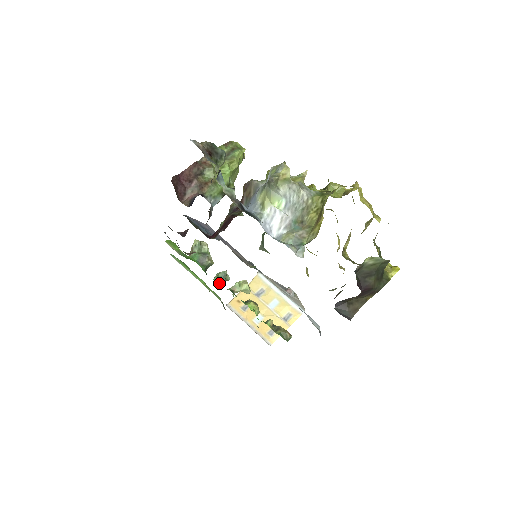
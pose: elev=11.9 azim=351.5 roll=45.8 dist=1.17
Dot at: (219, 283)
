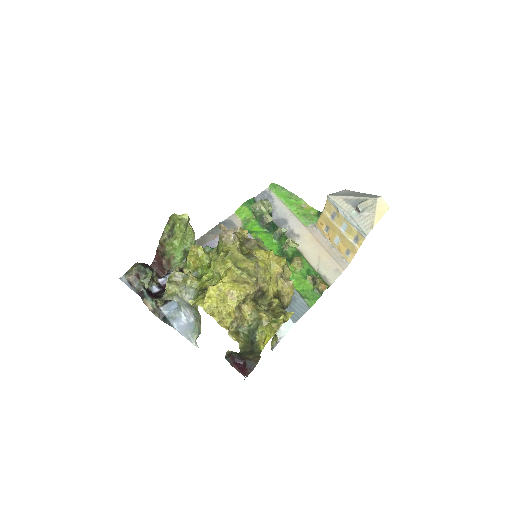
Dot at: (275, 242)
